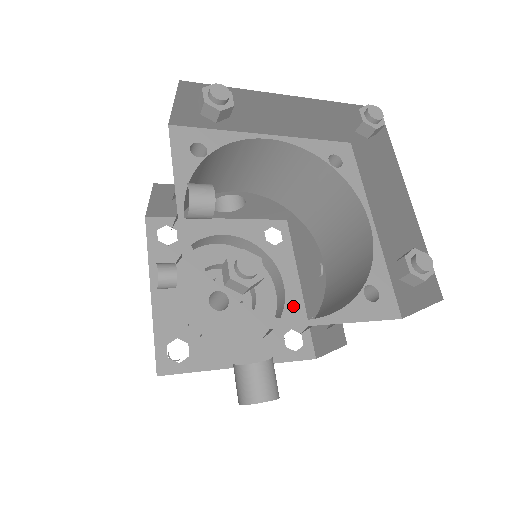
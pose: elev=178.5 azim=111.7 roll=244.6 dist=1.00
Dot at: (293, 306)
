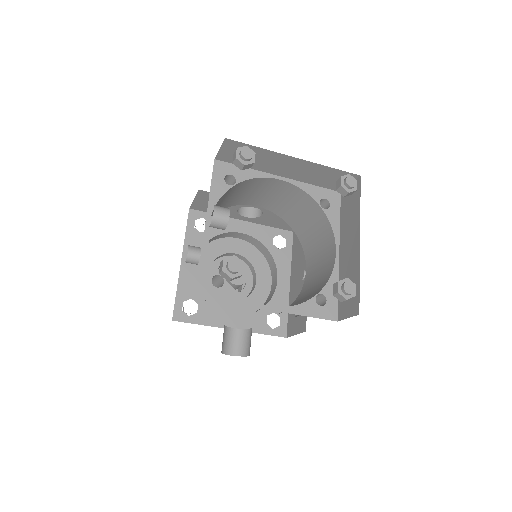
Dot at: (280, 296)
